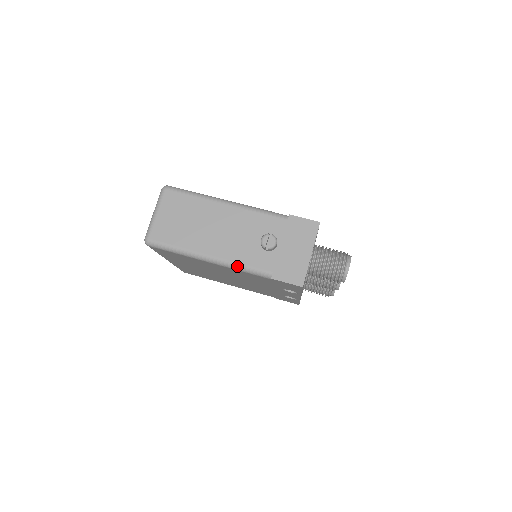
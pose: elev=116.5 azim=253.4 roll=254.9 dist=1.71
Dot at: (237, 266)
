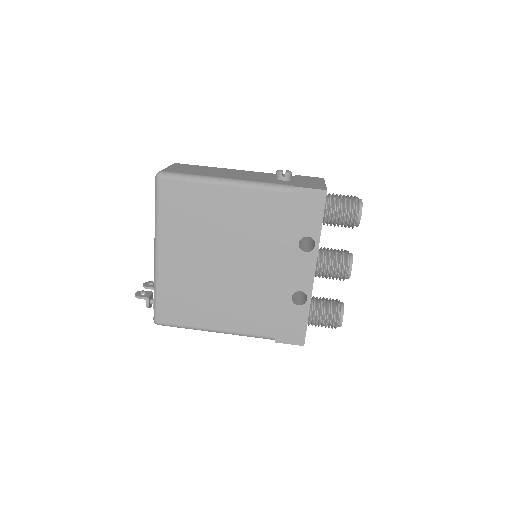
Dot at: (257, 183)
